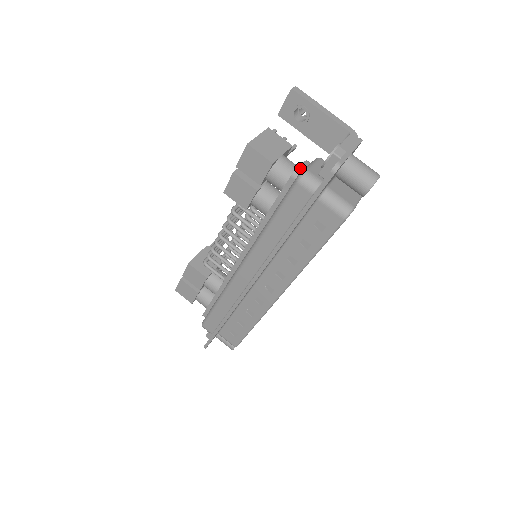
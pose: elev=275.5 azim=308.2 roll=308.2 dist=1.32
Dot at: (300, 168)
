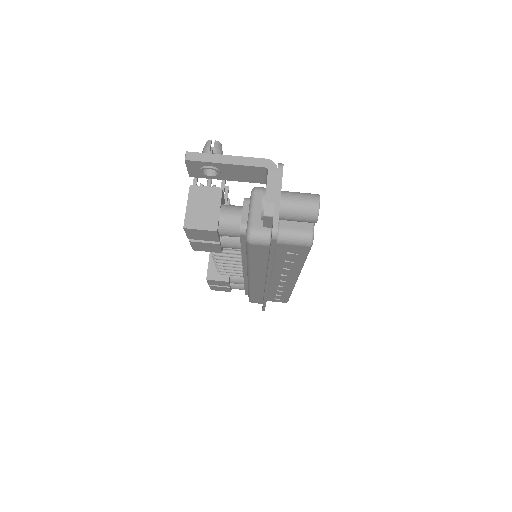
Dot at: (243, 222)
